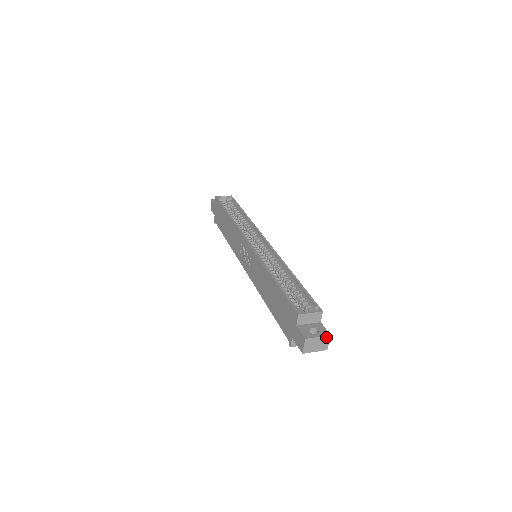
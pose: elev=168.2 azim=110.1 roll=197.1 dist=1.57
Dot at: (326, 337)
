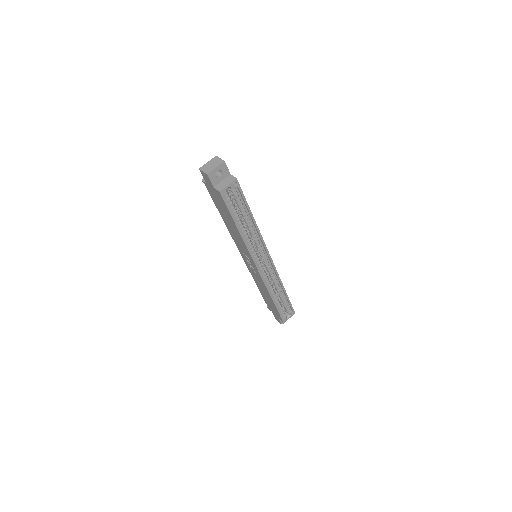
Dot at: occluded
